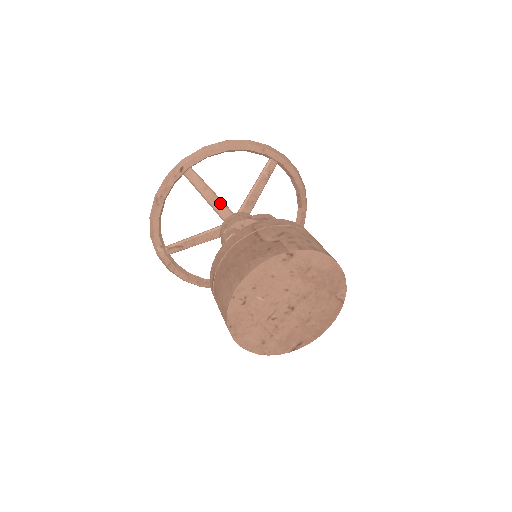
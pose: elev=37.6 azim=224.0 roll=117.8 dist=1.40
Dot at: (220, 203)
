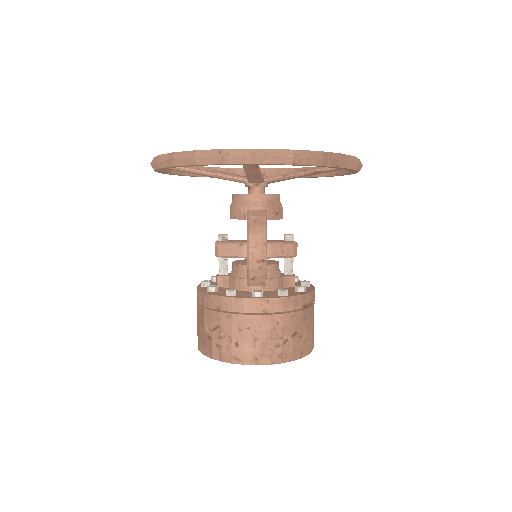
Dot at: (221, 178)
